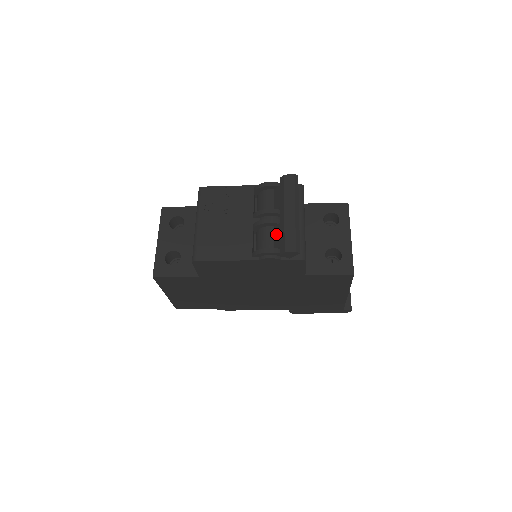
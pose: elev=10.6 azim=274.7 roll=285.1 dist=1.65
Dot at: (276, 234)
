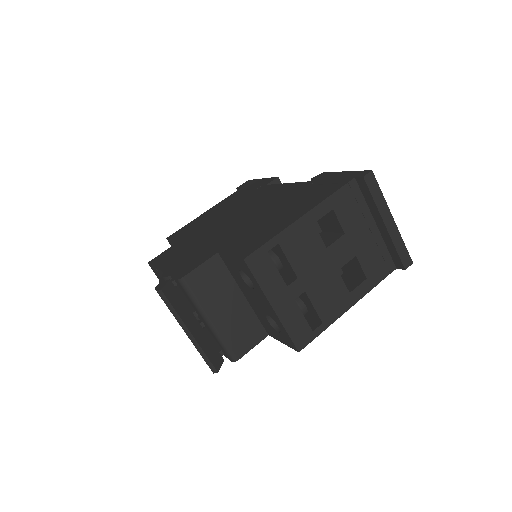
Dot at: occluded
